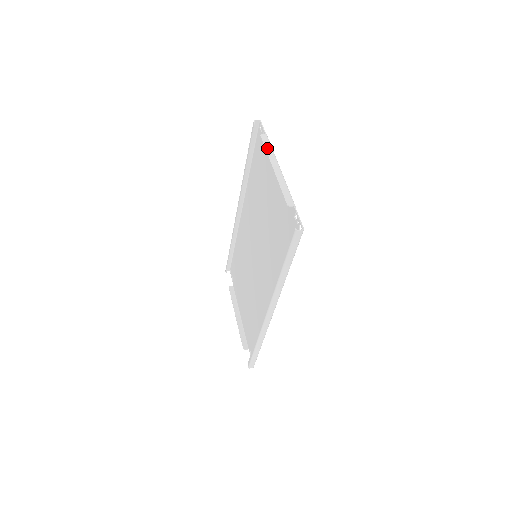
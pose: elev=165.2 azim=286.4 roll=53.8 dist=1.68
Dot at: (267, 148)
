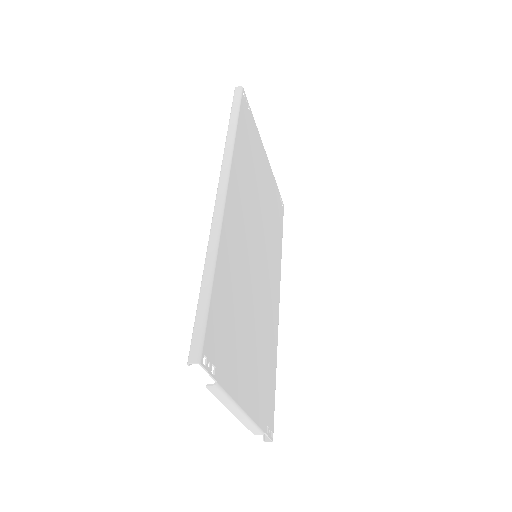
Dot at: occluded
